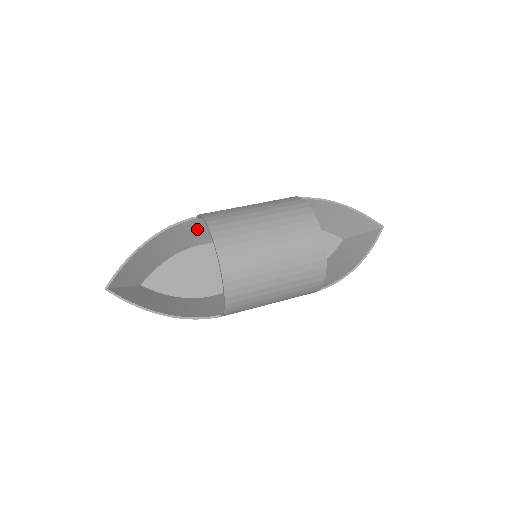
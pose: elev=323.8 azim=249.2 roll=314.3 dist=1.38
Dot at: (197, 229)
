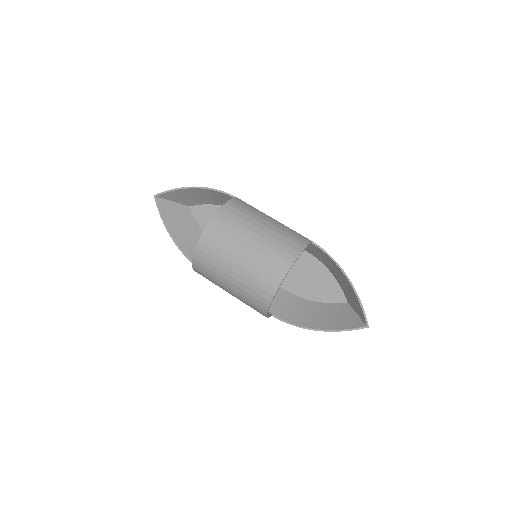
Dot at: occluded
